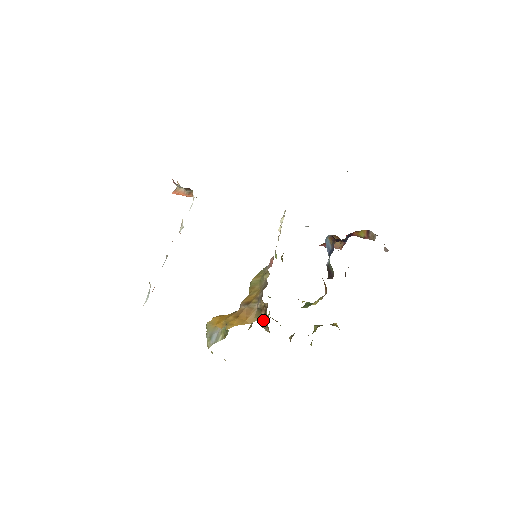
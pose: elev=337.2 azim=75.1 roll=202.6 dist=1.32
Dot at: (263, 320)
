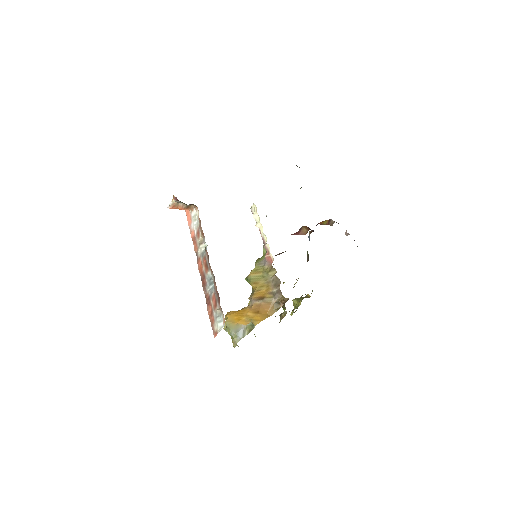
Dot at: occluded
